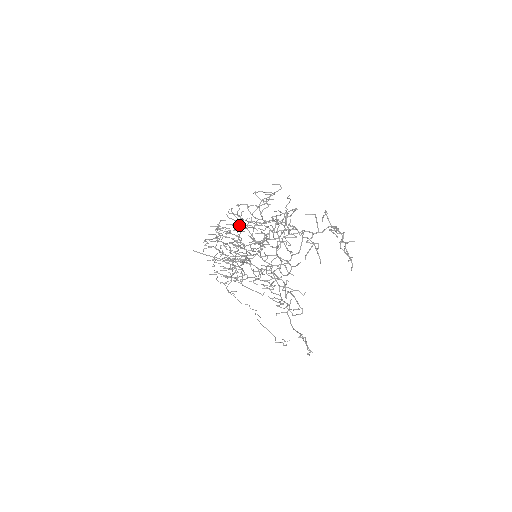
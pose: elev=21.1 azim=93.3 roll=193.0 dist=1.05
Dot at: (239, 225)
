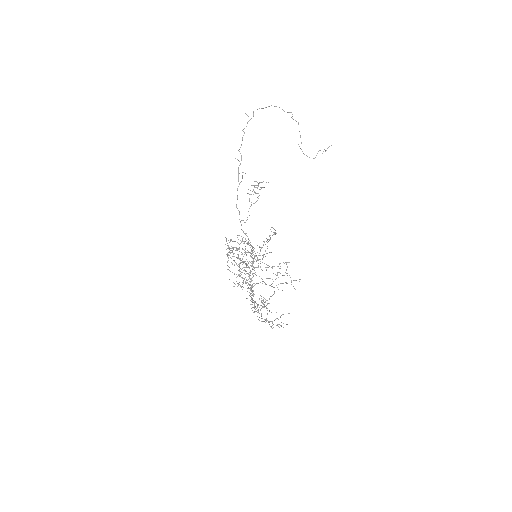
Dot at: (237, 258)
